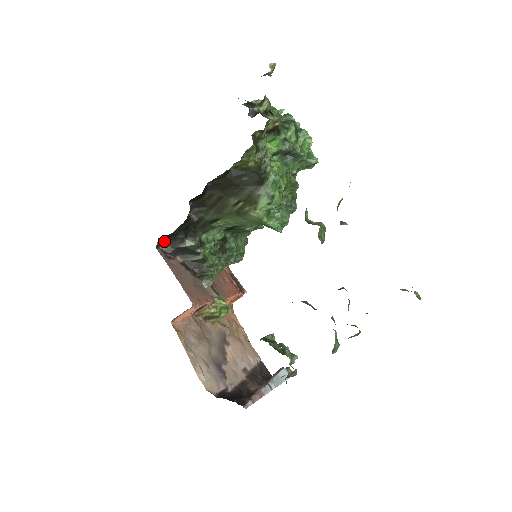
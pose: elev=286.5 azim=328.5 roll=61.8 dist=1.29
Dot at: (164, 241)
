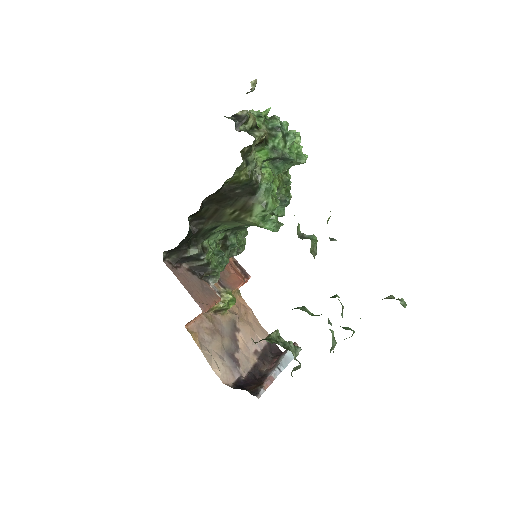
Dot at: (169, 253)
